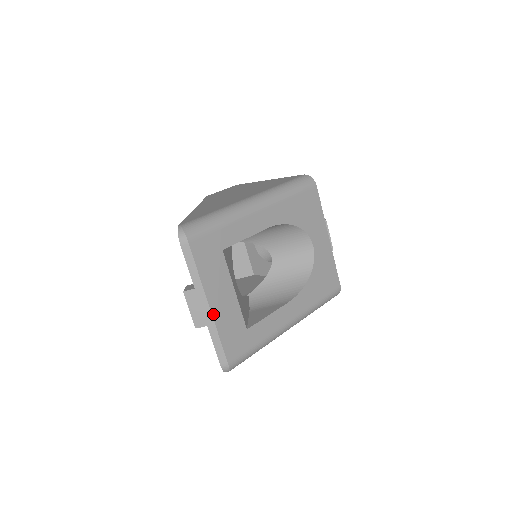
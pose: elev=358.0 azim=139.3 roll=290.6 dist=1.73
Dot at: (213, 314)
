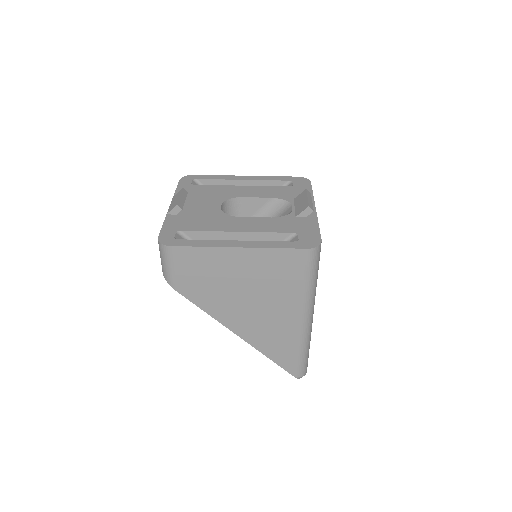
Dot at: occluded
